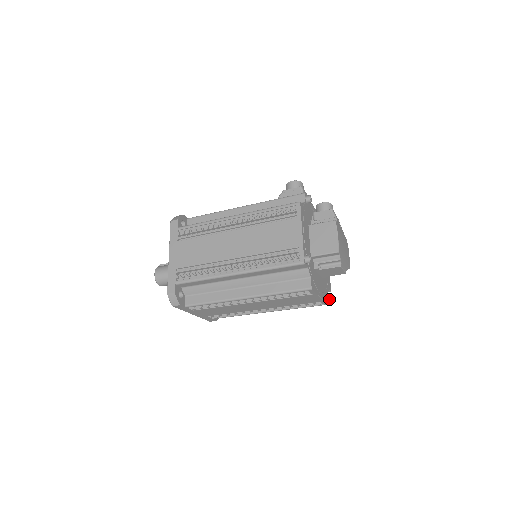
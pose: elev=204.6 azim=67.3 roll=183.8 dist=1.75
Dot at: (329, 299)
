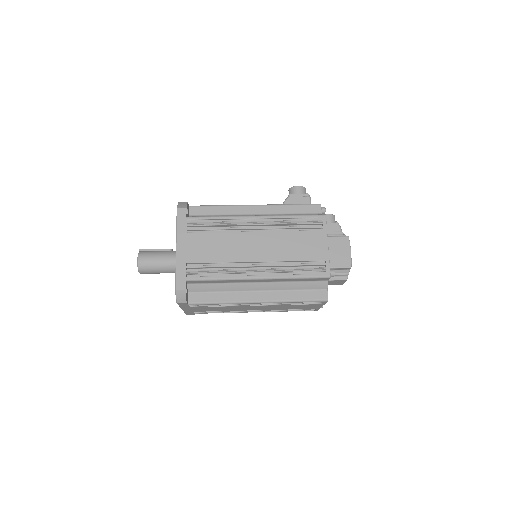
Dot at: occluded
